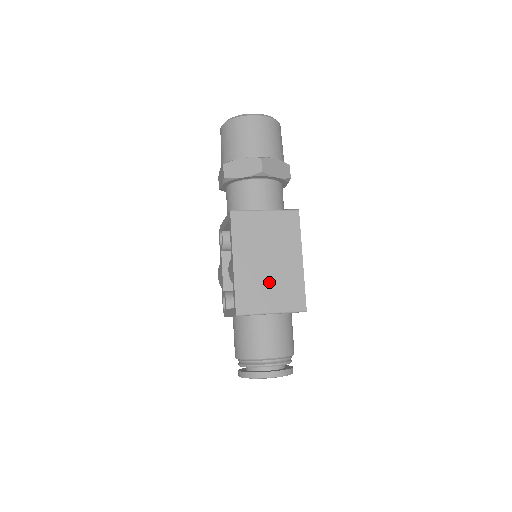
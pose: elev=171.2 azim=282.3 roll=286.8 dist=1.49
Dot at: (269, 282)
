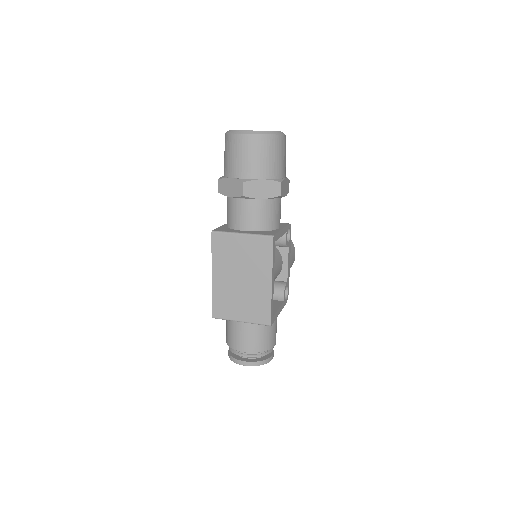
Dot at: (240, 297)
